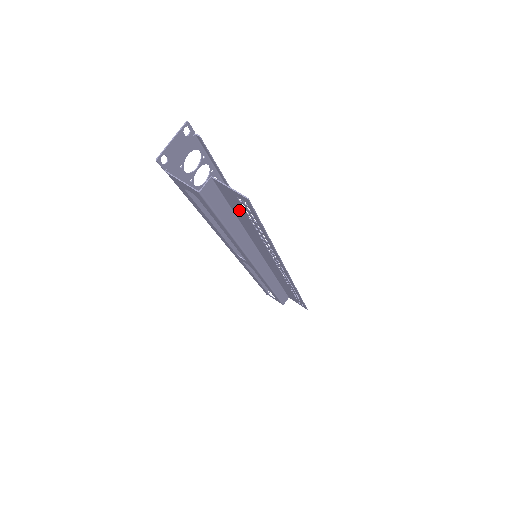
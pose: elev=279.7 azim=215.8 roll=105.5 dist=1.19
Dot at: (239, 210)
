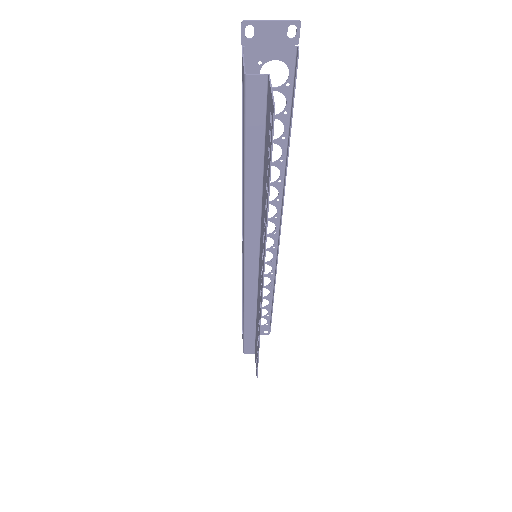
Dot at: (267, 146)
